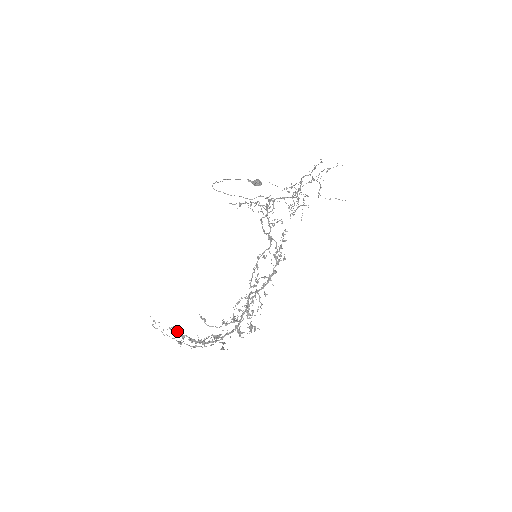
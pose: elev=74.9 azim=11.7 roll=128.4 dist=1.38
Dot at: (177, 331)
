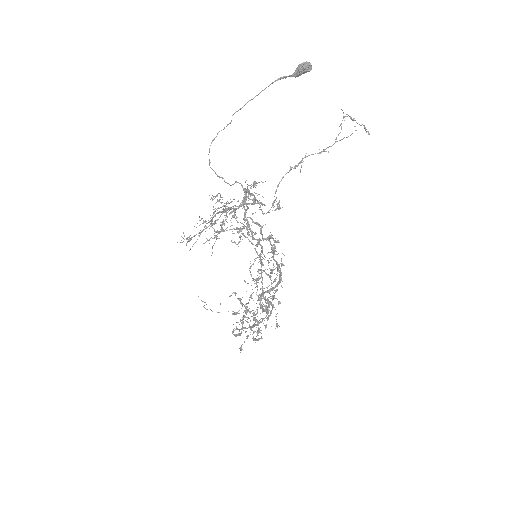
Dot at: (237, 298)
